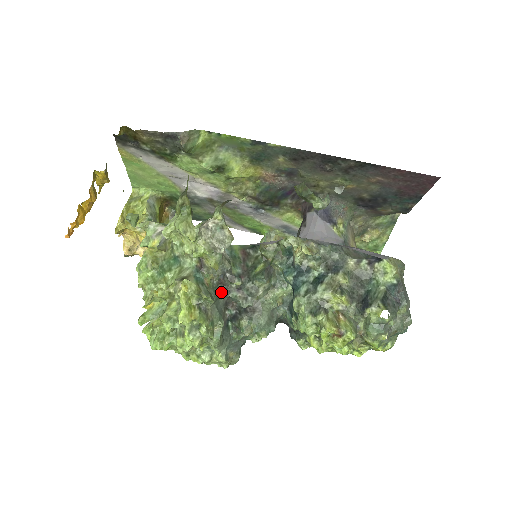
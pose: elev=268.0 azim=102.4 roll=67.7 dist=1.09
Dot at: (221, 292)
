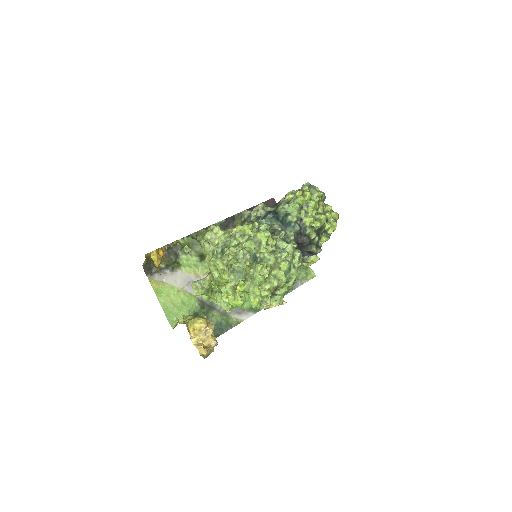
Dot at: occluded
